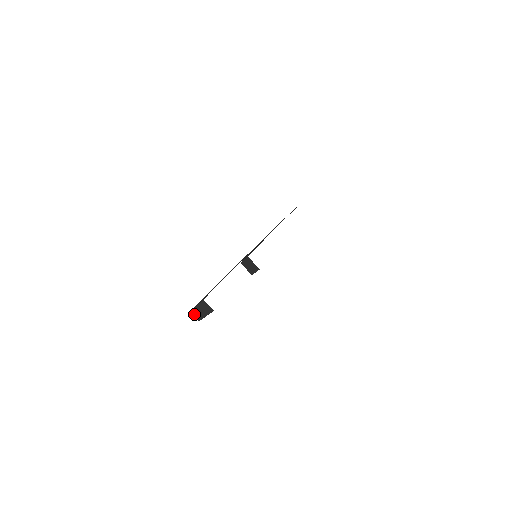
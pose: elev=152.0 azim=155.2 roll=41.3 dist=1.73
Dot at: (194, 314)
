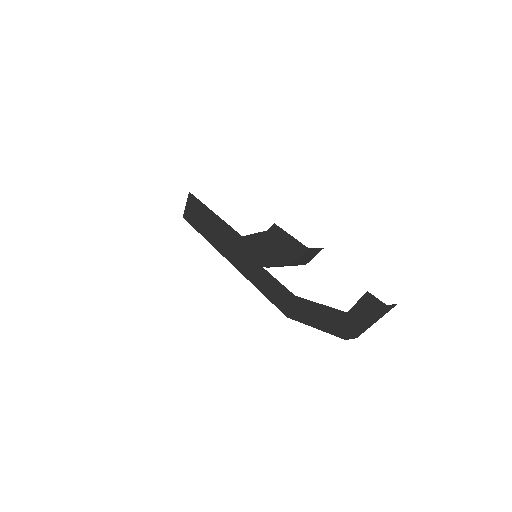
Dot at: (352, 337)
